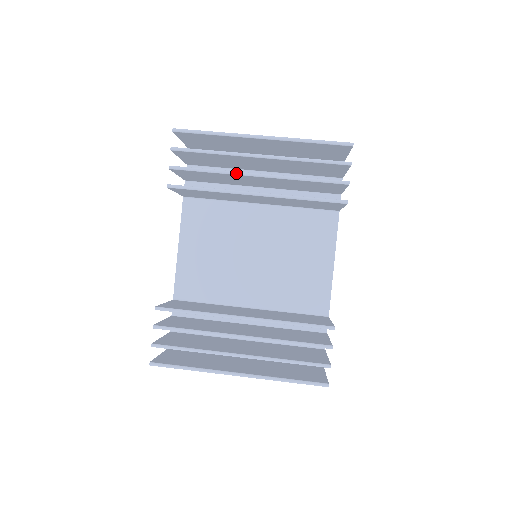
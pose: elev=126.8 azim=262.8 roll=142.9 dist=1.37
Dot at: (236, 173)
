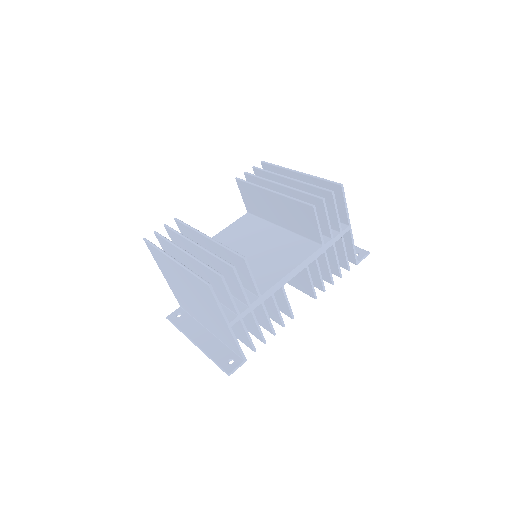
Dot at: (271, 181)
